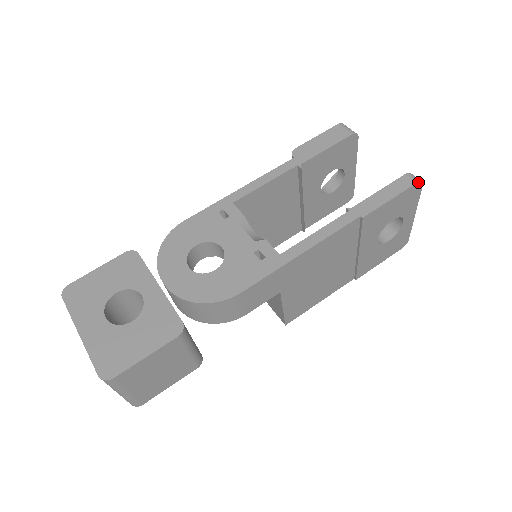
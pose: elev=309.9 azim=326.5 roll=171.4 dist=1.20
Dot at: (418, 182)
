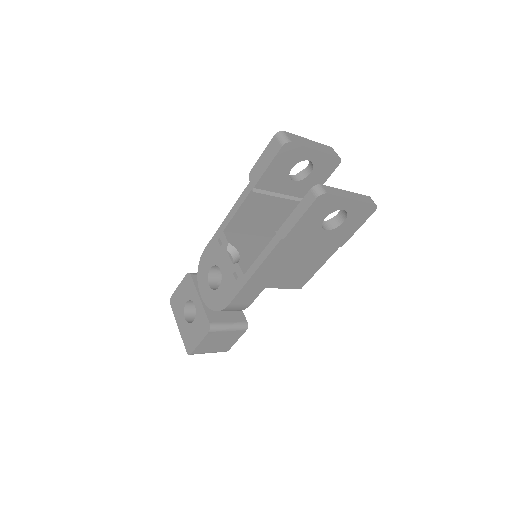
Dot at: (317, 197)
